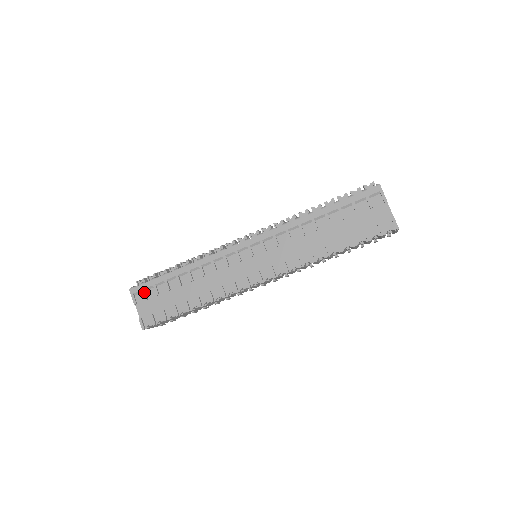
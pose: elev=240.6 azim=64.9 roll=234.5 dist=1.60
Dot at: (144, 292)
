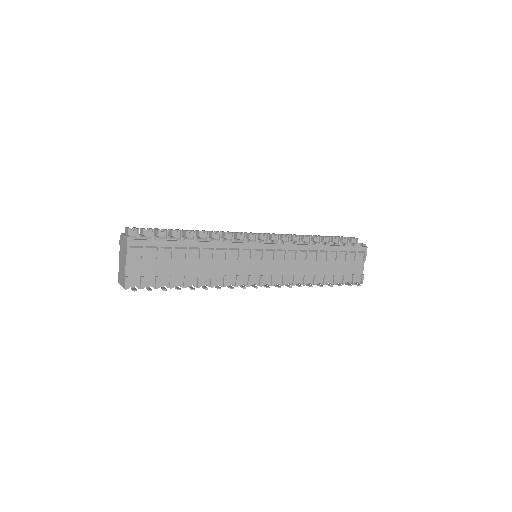
Dot at: (144, 249)
